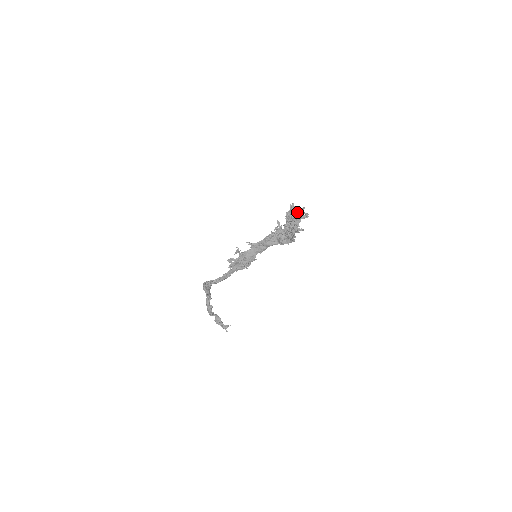
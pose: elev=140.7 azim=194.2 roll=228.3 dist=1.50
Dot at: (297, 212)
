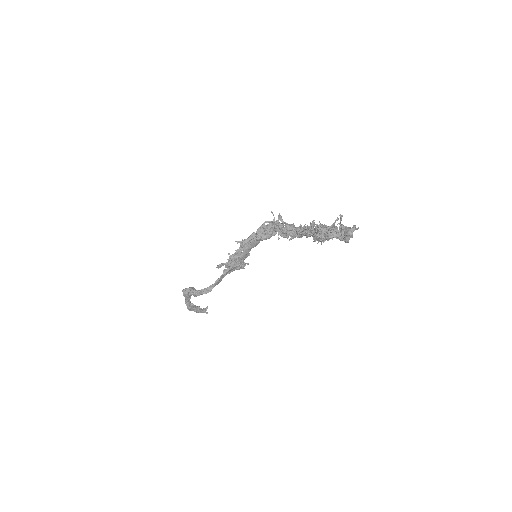
Dot at: (349, 231)
